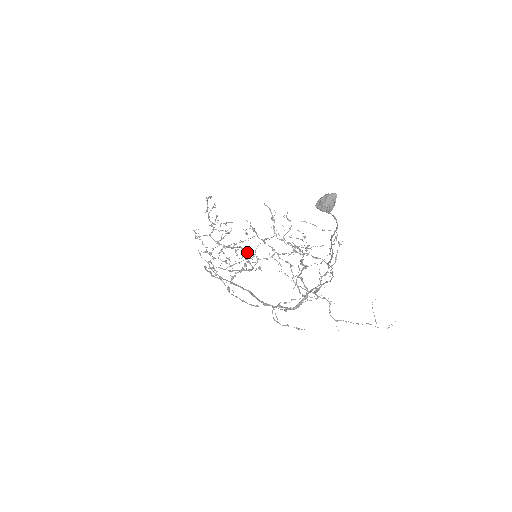
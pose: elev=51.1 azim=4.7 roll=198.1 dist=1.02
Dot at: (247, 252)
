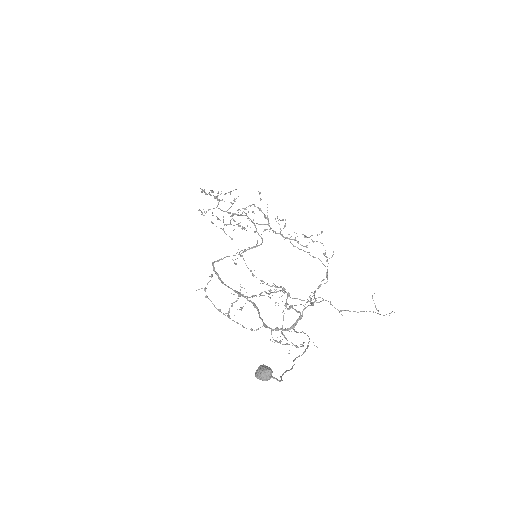
Dot at: occluded
